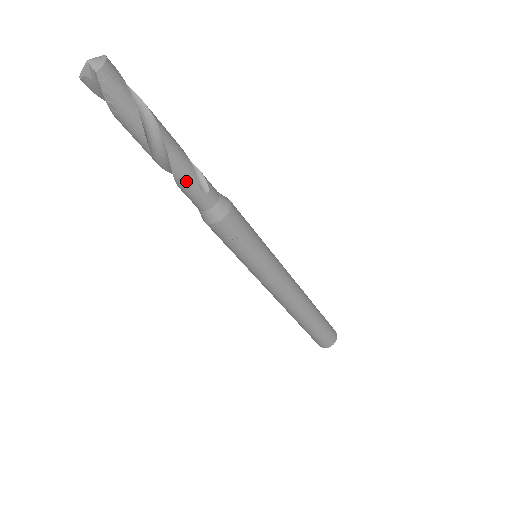
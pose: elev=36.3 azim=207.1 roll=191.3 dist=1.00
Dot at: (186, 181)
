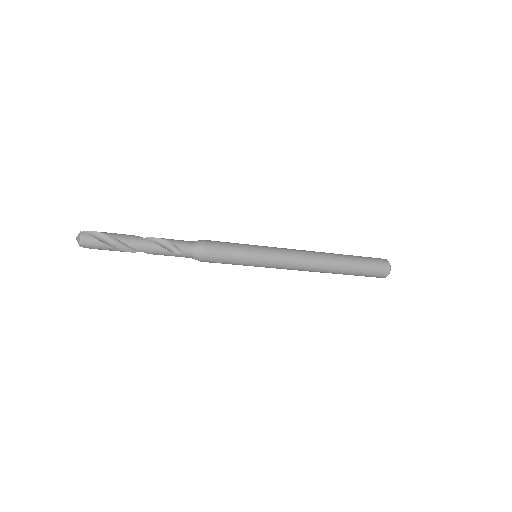
Dot at: (164, 255)
